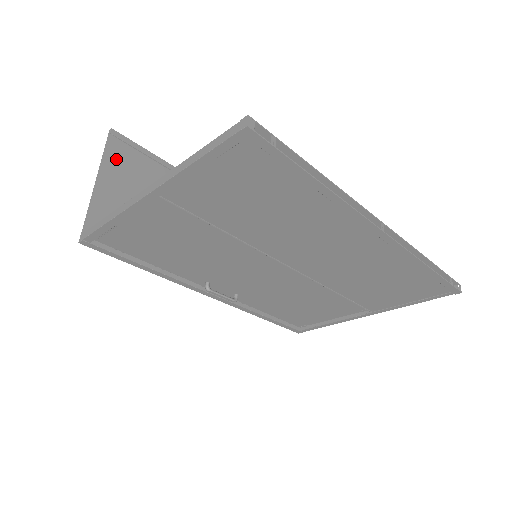
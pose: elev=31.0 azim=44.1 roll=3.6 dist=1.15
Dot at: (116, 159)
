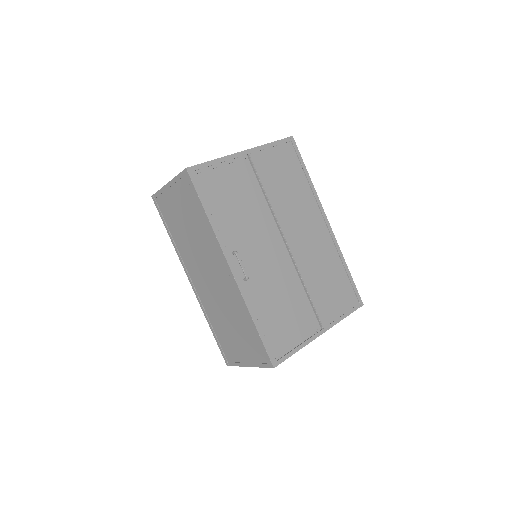
Dot at: (163, 198)
